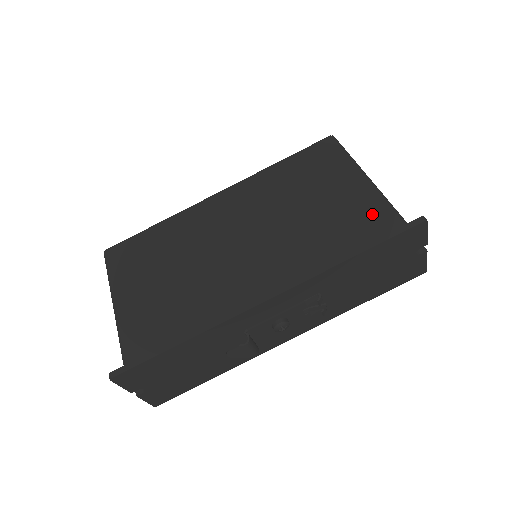
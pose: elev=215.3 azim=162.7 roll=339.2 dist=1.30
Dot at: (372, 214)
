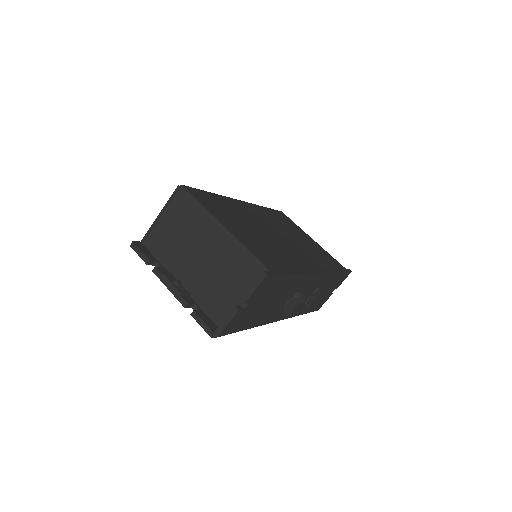
Dot at: (331, 258)
